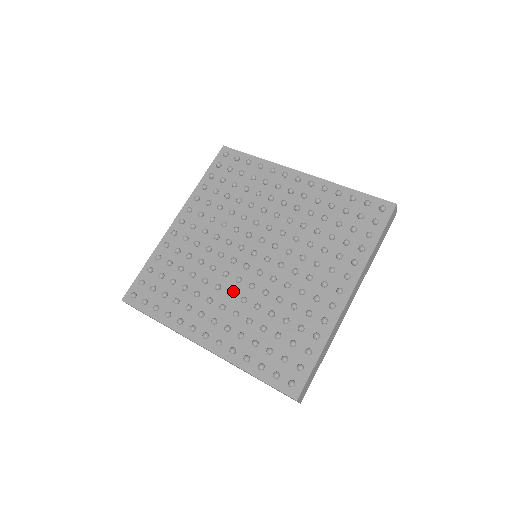
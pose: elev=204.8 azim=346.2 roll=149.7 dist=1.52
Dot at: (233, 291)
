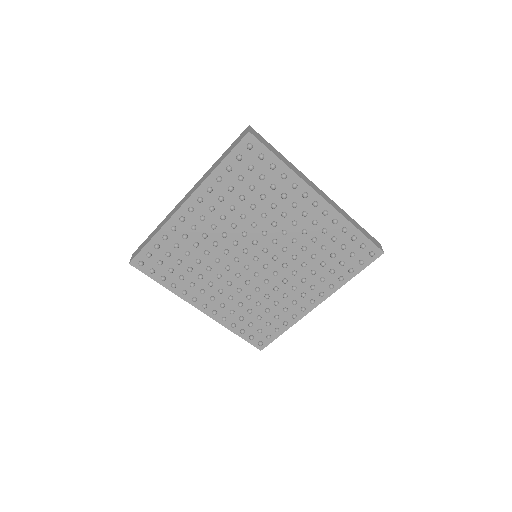
Dot at: (231, 281)
